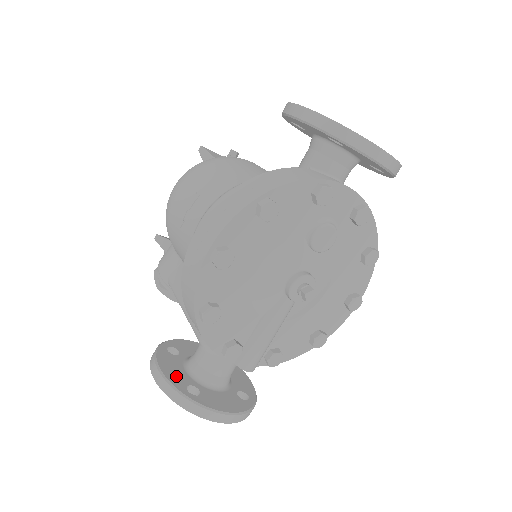
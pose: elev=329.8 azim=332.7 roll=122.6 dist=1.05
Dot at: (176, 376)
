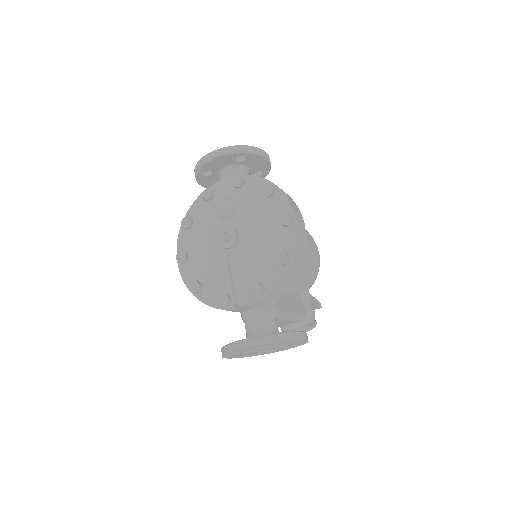
Dot at: occluded
